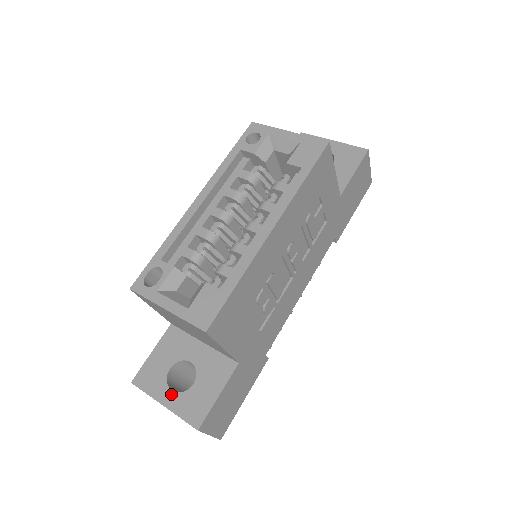
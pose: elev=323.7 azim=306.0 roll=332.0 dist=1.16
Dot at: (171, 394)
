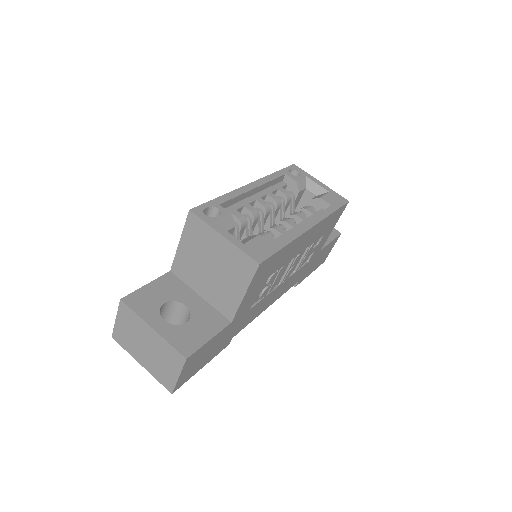
Dot at: (163, 322)
